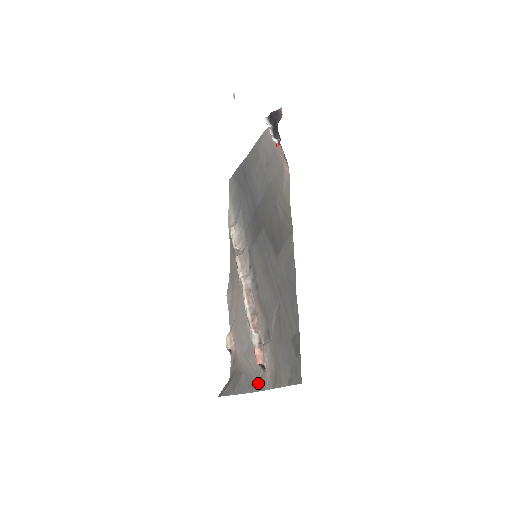
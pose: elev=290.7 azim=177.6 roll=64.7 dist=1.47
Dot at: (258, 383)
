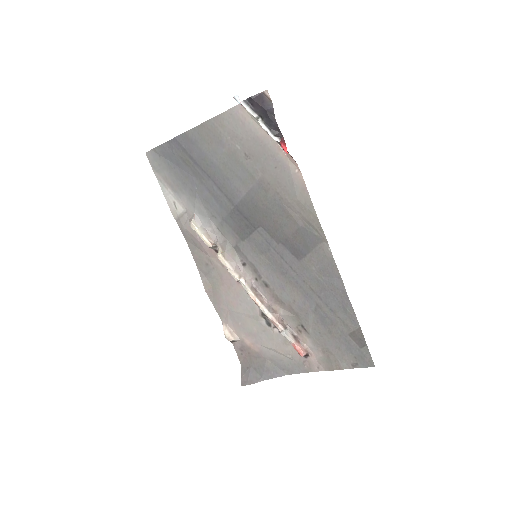
Dot at: (299, 367)
